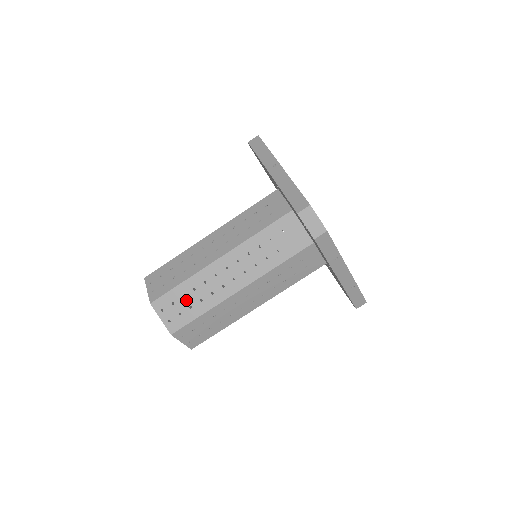
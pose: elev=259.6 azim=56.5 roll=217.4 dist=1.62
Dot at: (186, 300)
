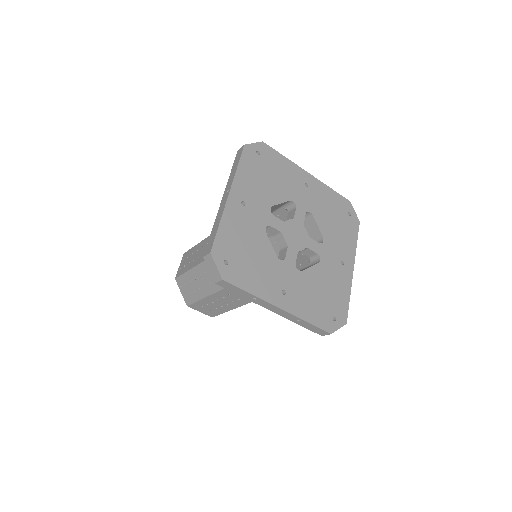
Dot at: (192, 285)
